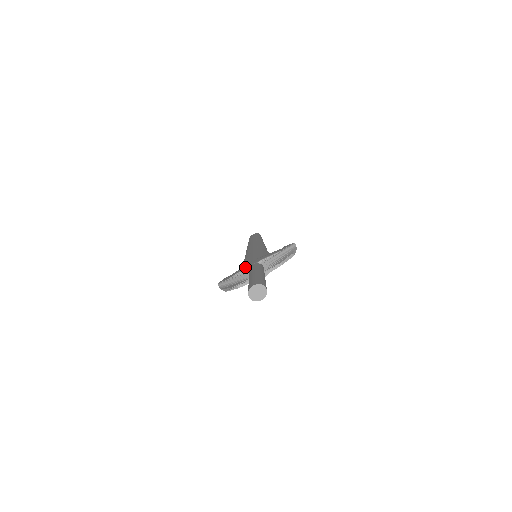
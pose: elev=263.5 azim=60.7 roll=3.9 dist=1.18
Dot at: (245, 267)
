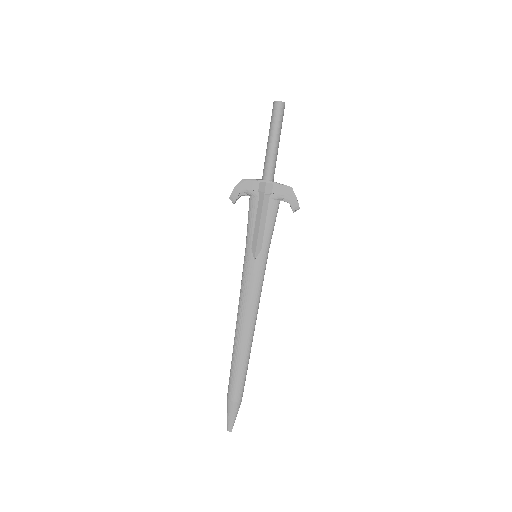
Dot at: occluded
